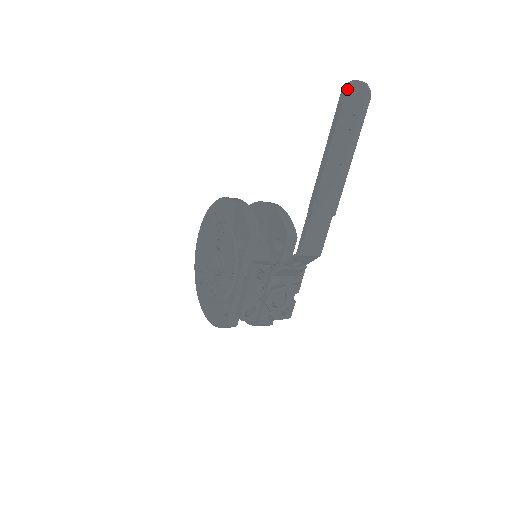
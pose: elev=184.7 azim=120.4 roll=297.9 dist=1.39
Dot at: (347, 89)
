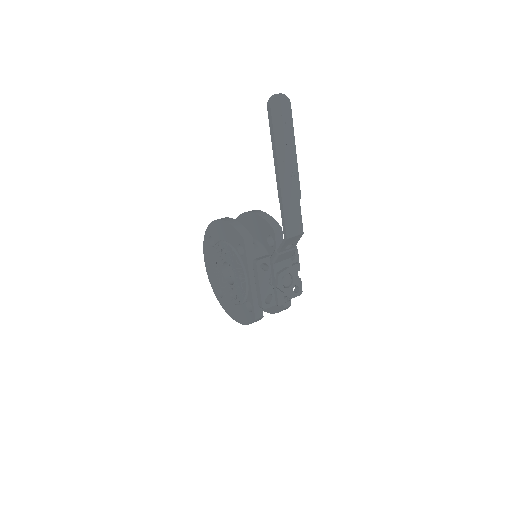
Dot at: (270, 104)
